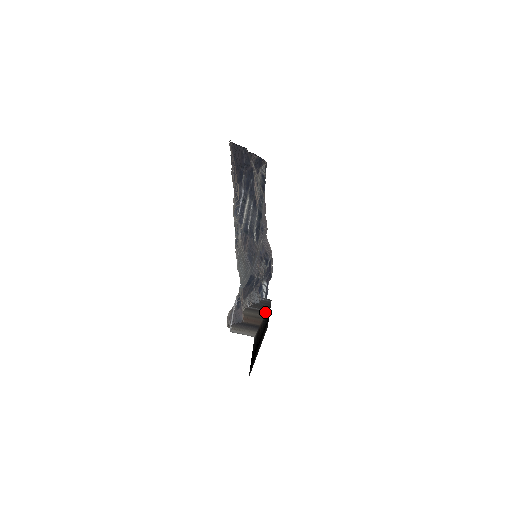
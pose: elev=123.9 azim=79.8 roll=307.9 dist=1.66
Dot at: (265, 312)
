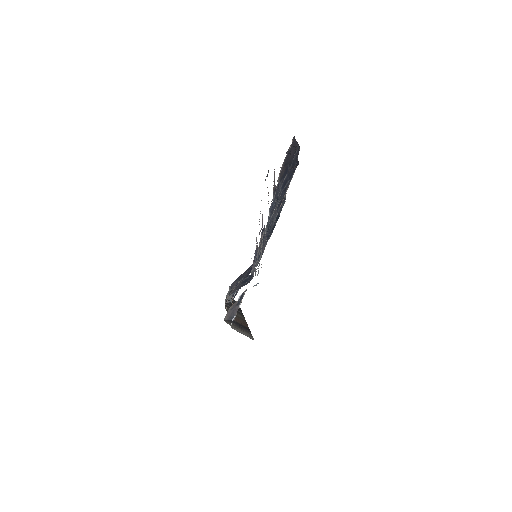
Dot at: occluded
